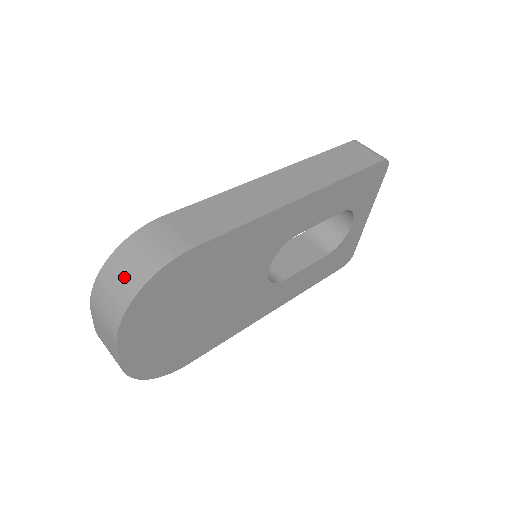
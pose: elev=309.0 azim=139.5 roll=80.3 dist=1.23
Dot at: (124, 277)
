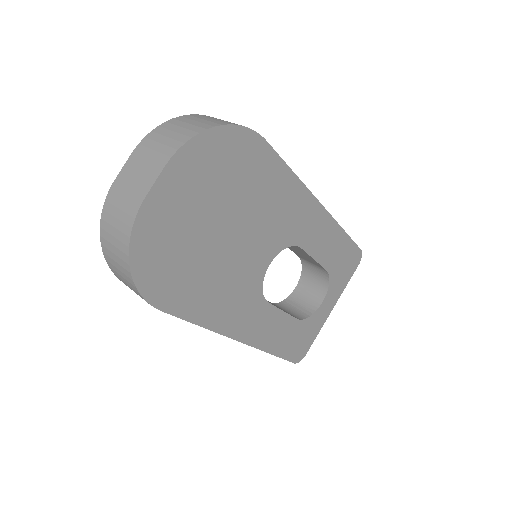
Dot at: (203, 120)
